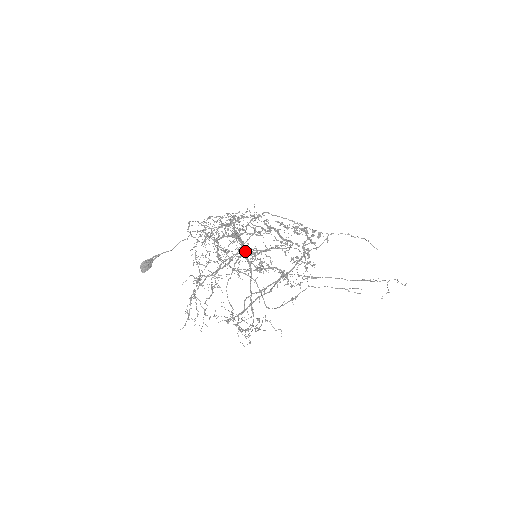
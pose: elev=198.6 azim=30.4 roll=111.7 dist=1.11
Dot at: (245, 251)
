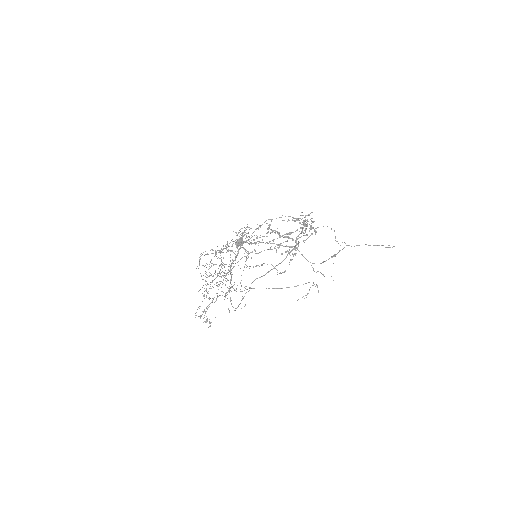
Dot at: occluded
